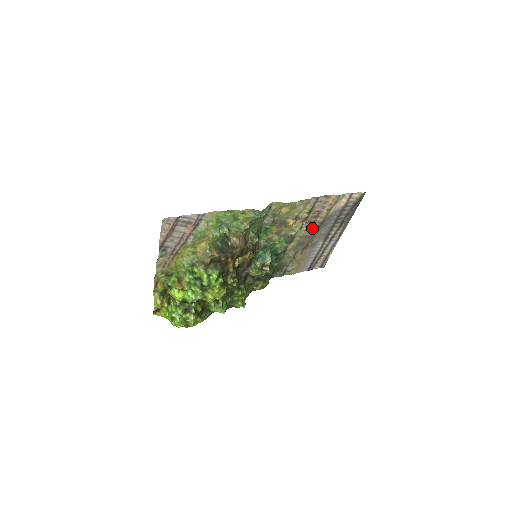
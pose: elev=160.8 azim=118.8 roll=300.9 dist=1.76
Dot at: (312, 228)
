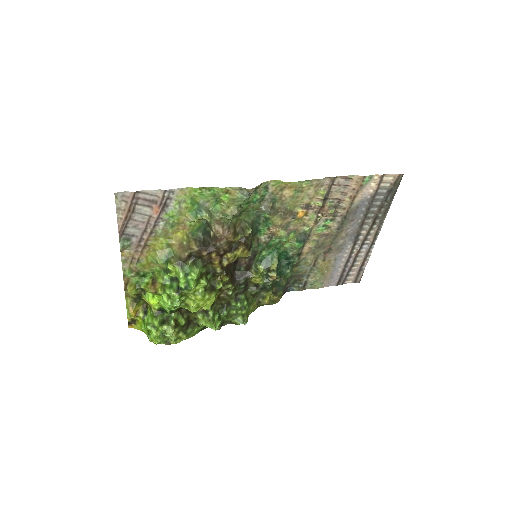
Dot at: (333, 224)
